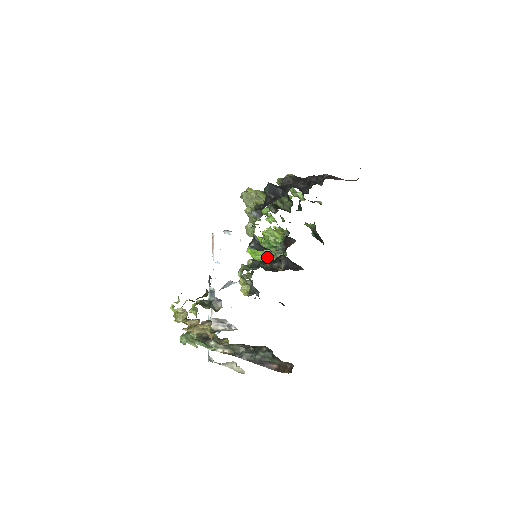
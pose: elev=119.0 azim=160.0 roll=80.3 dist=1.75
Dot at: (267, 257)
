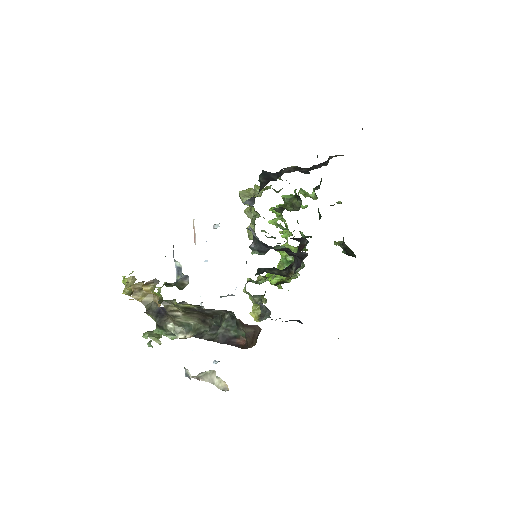
Dot at: occluded
